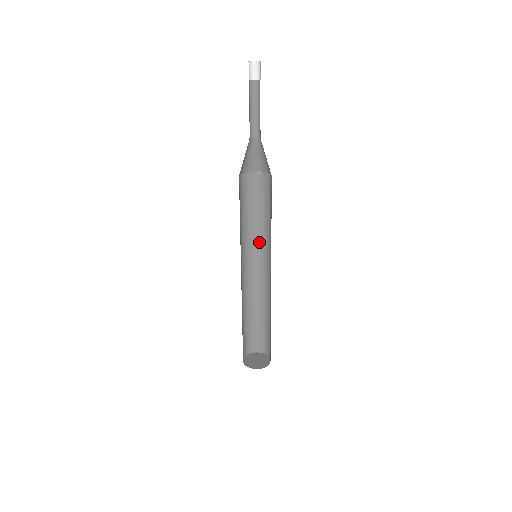
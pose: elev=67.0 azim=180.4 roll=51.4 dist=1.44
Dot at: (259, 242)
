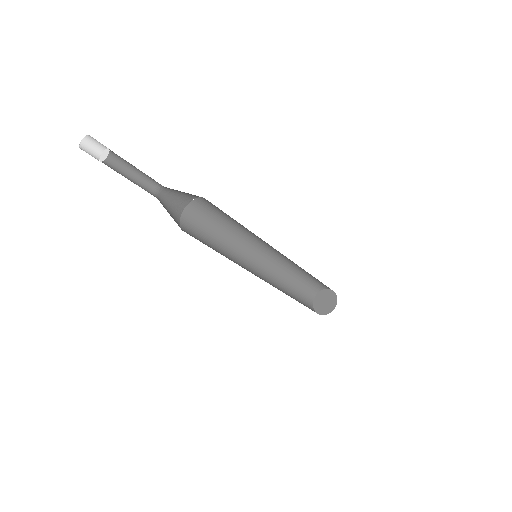
Dot at: occluded
